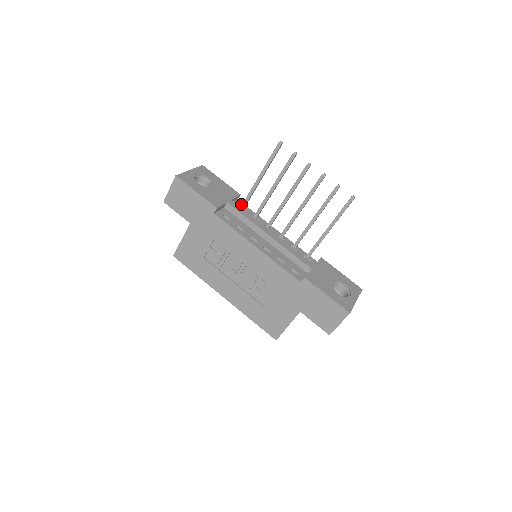
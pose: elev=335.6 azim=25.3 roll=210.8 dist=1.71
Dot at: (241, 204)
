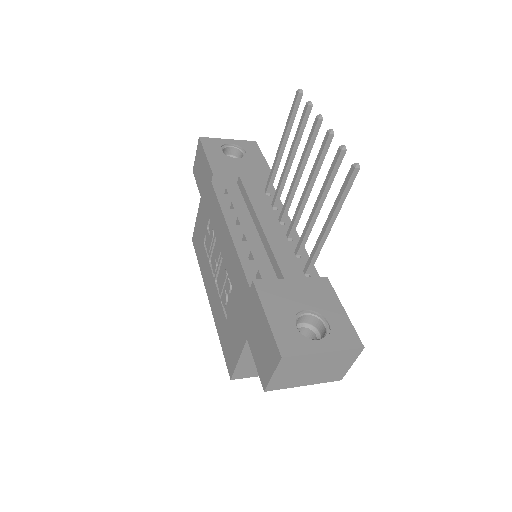
Dot at: (271, 189)
